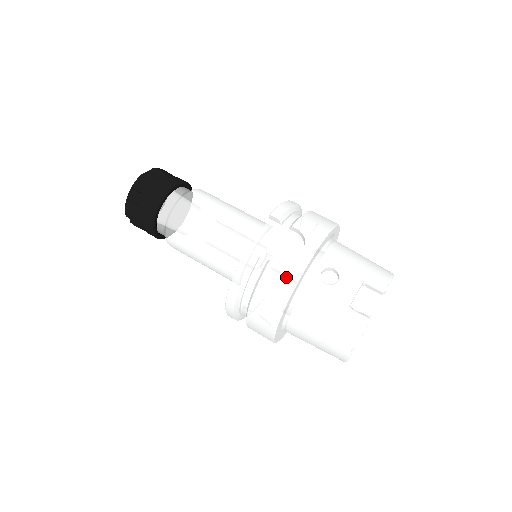
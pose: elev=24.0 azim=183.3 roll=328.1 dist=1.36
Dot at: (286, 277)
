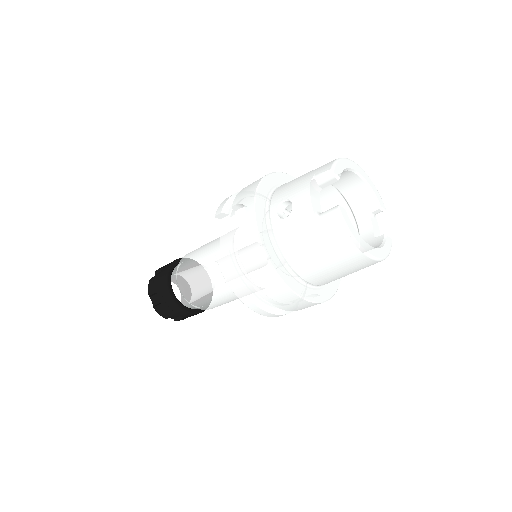
Dot at: (250, 243)
